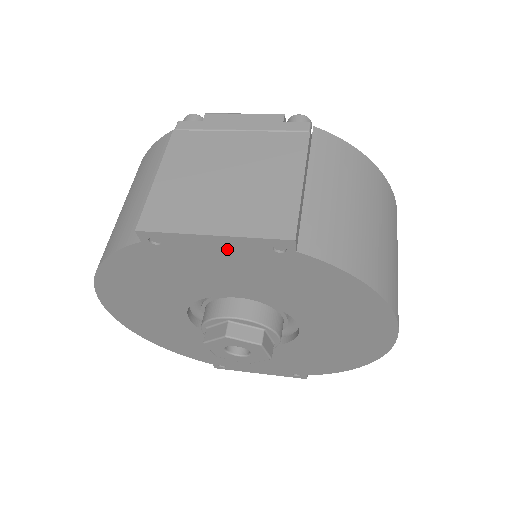
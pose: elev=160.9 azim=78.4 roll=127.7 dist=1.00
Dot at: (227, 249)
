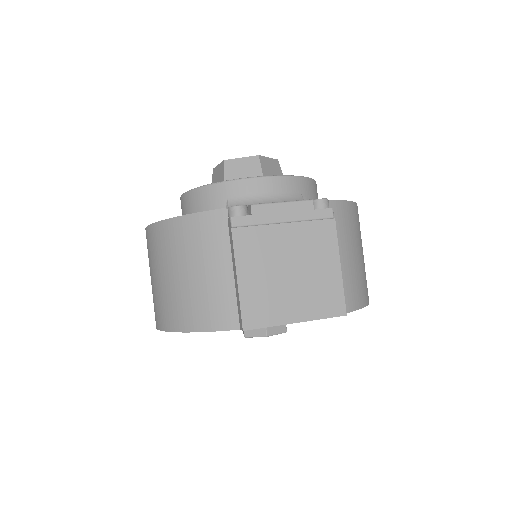
Dot at: occluded
